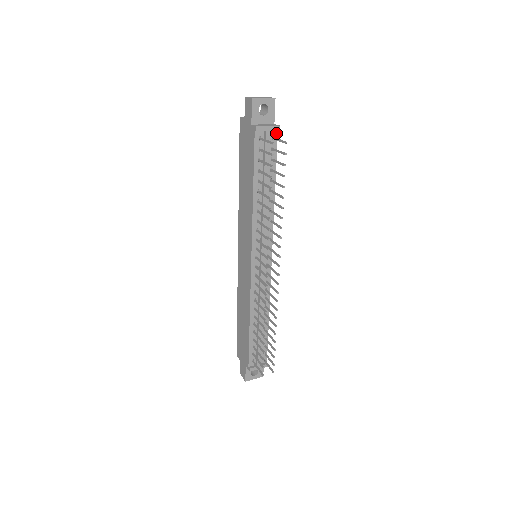
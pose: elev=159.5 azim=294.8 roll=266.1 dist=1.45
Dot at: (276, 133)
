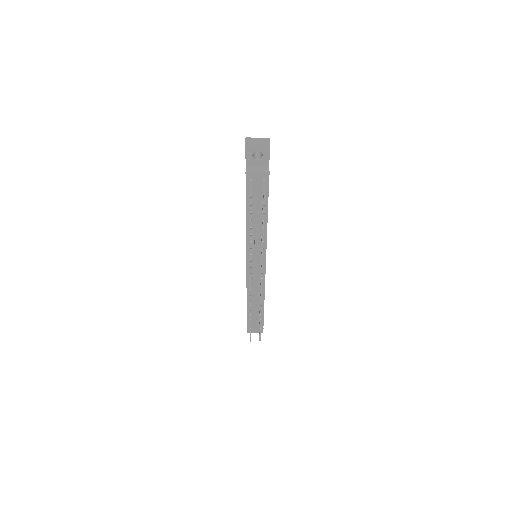
Dot at: (268, 177)
